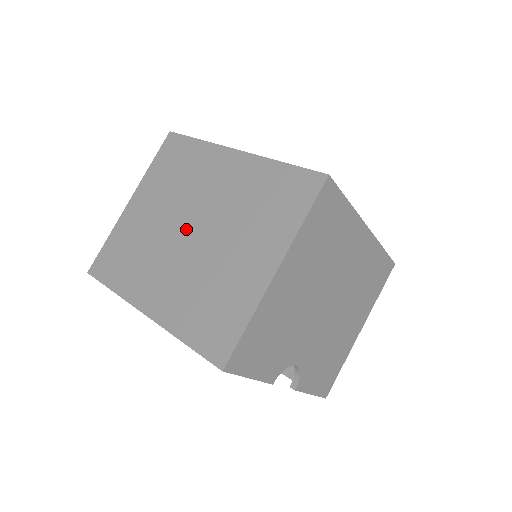
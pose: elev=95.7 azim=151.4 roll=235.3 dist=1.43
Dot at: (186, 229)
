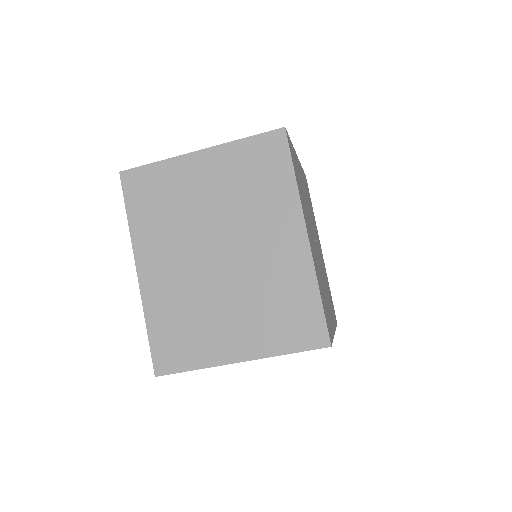
Dot at: (216, 247)
